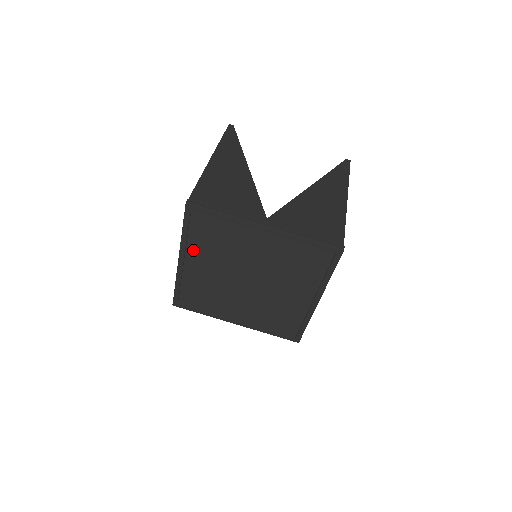
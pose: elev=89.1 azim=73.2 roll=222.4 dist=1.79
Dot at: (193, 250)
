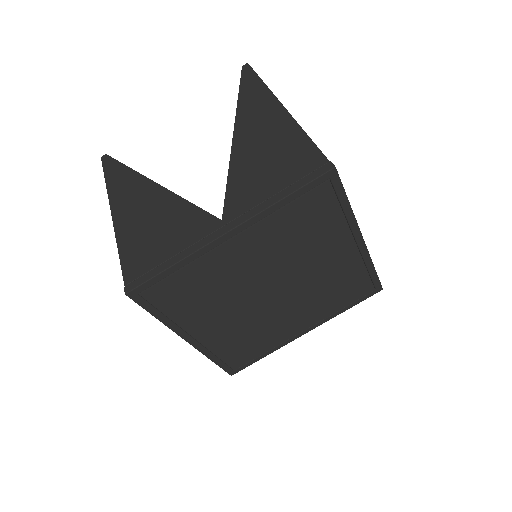
Dot at: (189, 322)
